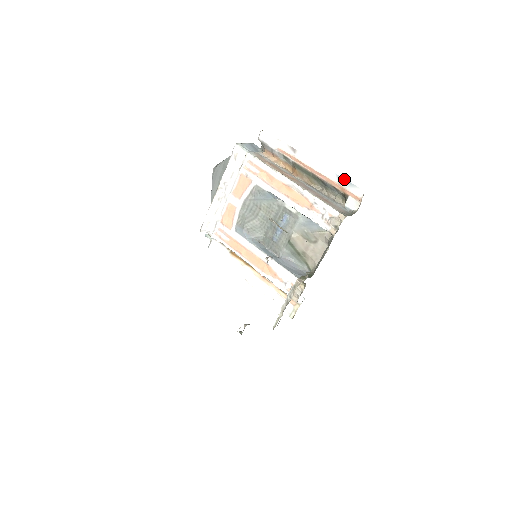
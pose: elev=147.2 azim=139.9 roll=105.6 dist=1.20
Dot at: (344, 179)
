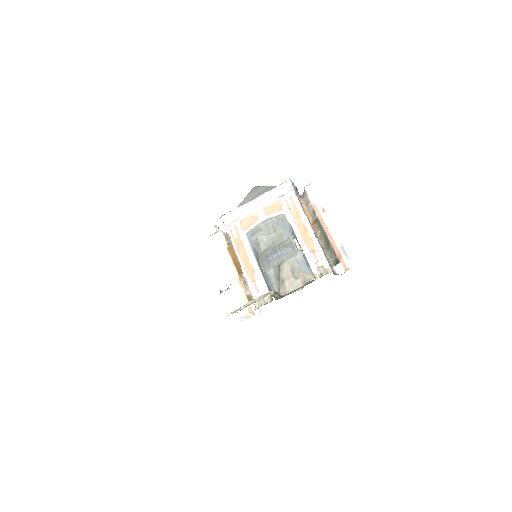
Dot at: occluded
